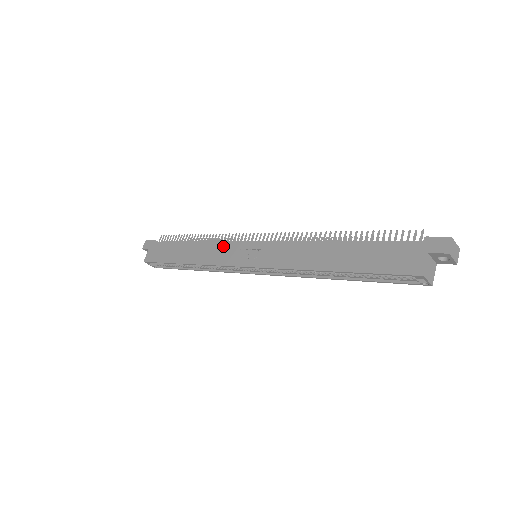
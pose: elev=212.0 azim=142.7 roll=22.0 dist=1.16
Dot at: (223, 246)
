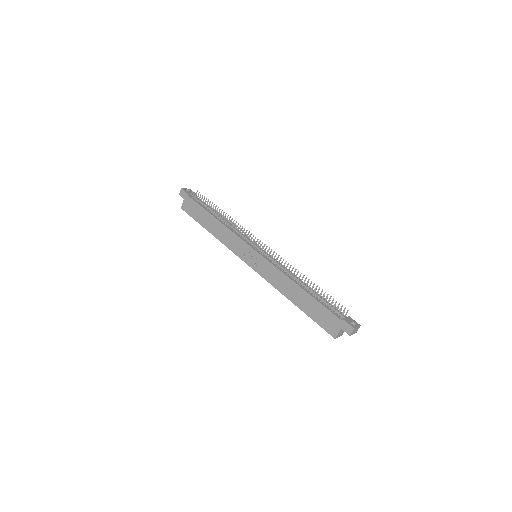
Dot at: (236, 239)
